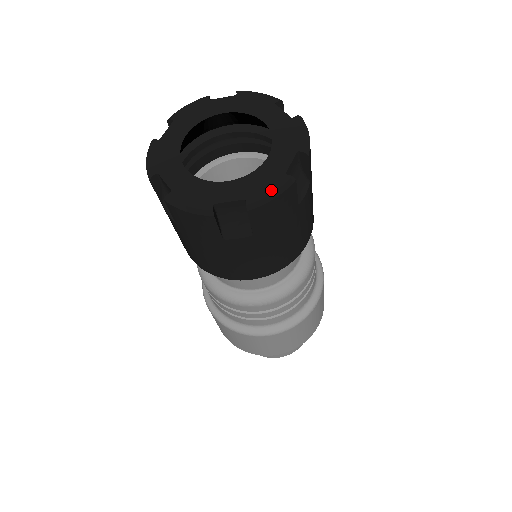
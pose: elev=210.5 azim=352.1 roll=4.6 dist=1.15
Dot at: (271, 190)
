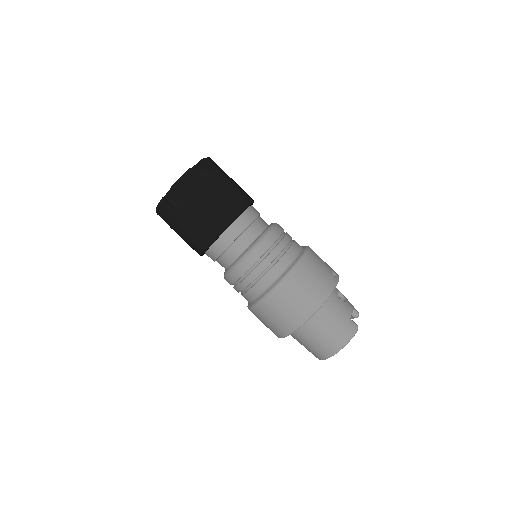
Dot at: (181, 177)
